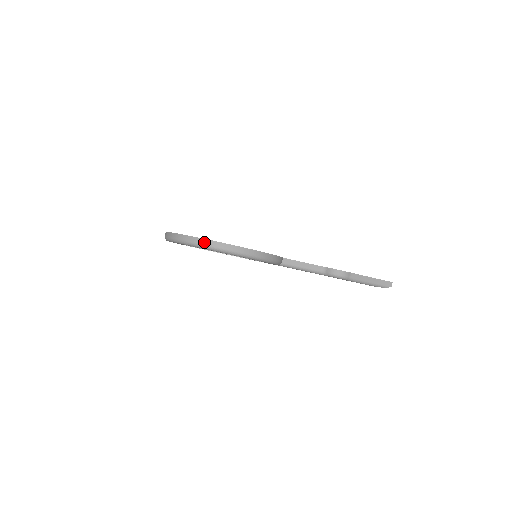
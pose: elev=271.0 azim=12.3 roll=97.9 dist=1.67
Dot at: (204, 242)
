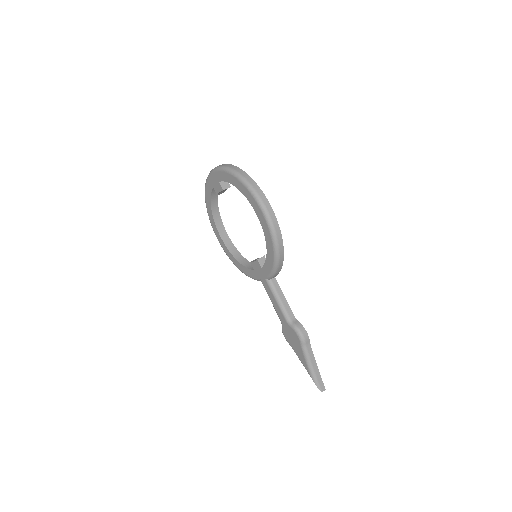
Dot at: (256, 187)
